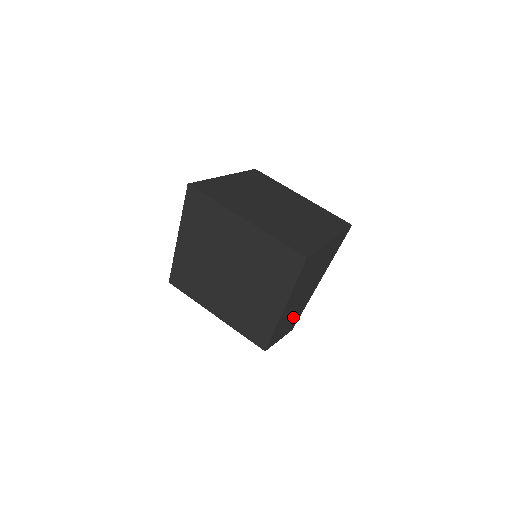
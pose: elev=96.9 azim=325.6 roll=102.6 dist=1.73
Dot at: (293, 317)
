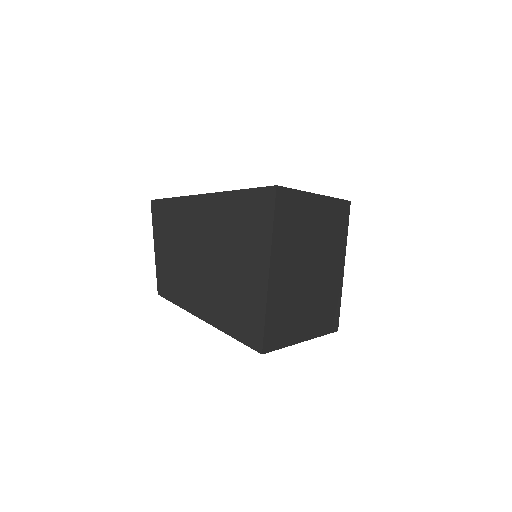
Dot at: occluded
